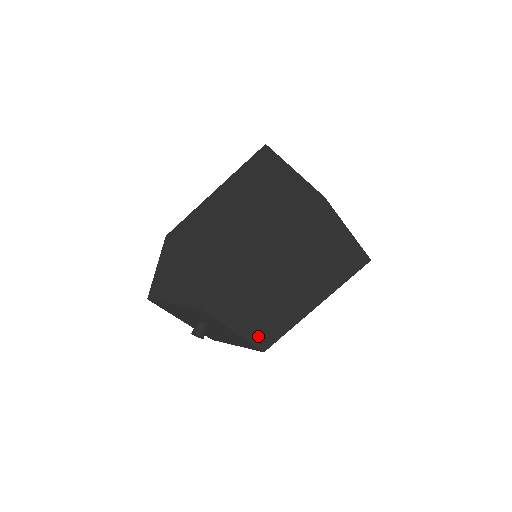
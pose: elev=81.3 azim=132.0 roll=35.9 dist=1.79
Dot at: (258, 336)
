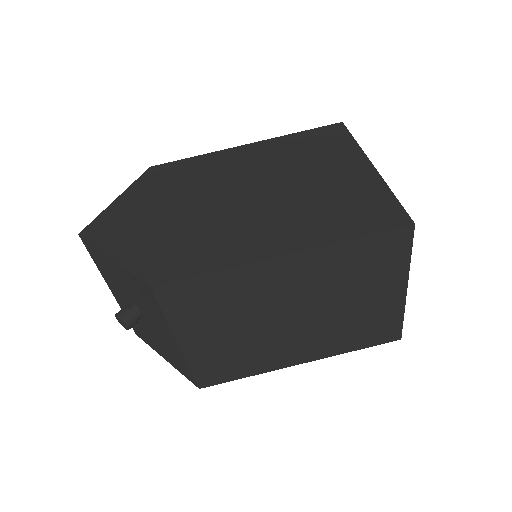
Dot at: (205, 365)
